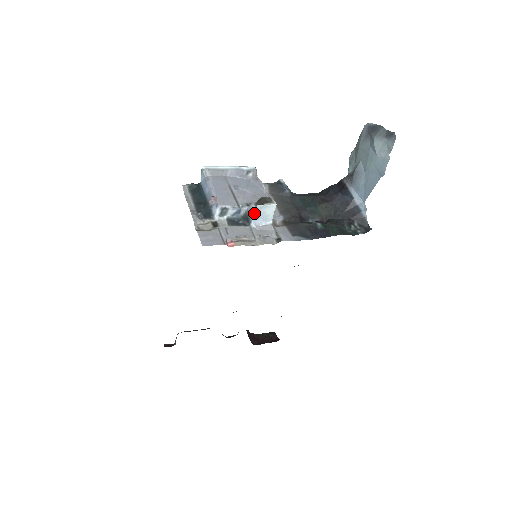
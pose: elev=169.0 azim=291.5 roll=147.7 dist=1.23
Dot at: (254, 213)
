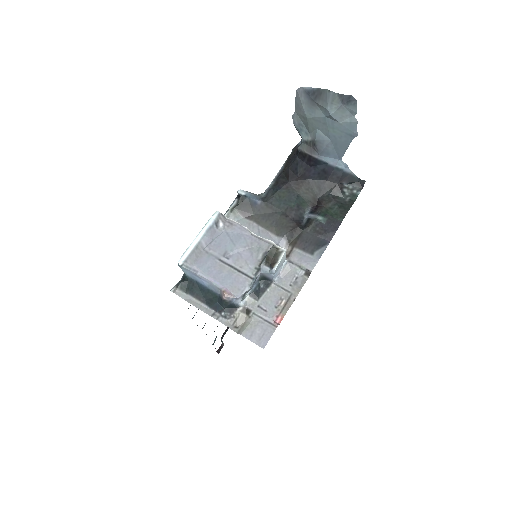
Dot at: (273, 274)
